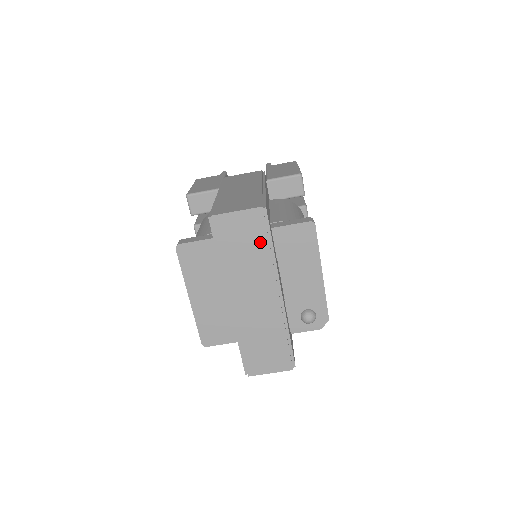
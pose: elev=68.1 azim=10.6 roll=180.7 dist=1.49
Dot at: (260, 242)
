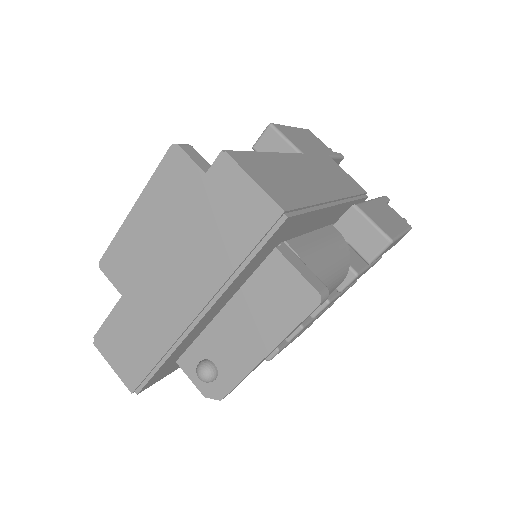
Dot at: (239, 244)
